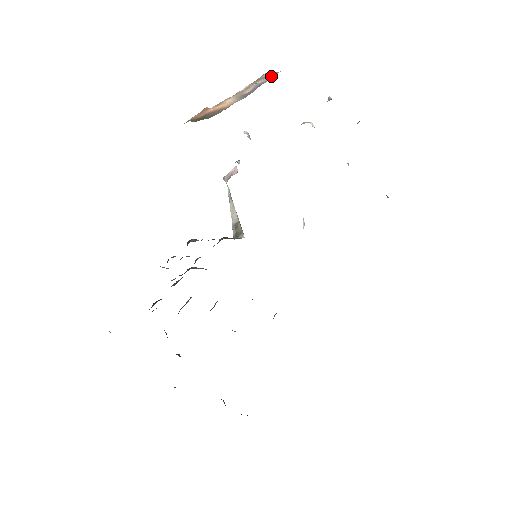
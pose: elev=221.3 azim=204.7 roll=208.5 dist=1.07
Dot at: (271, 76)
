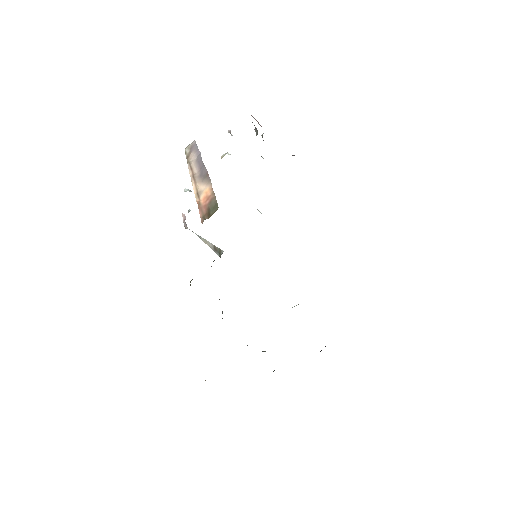
Dot at: (195, 149)
